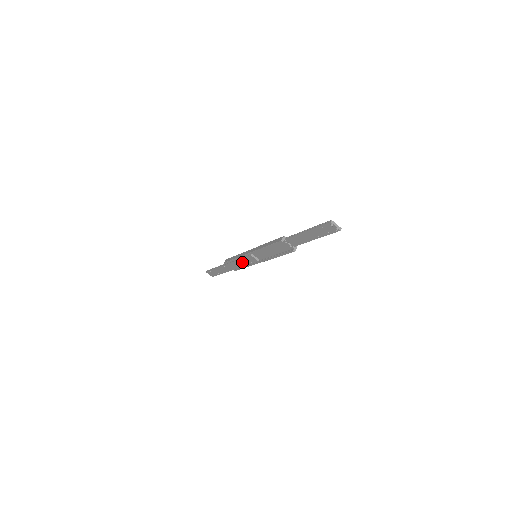
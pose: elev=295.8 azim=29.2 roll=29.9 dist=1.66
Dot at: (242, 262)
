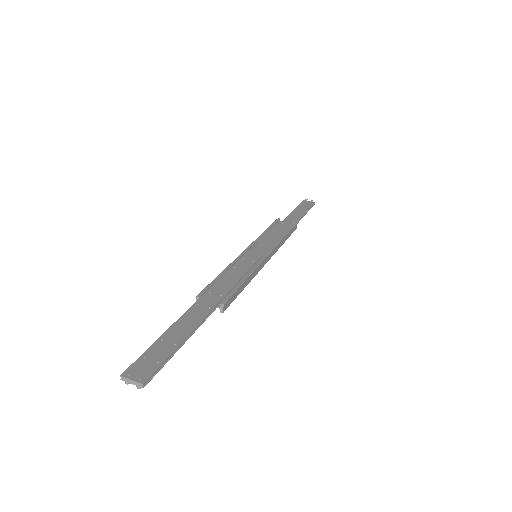
Dot at: occluded
